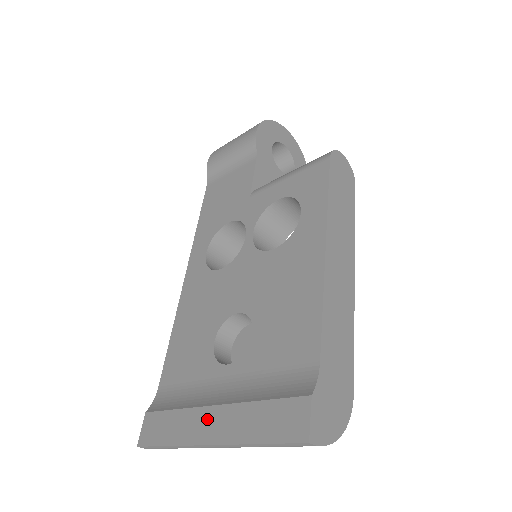
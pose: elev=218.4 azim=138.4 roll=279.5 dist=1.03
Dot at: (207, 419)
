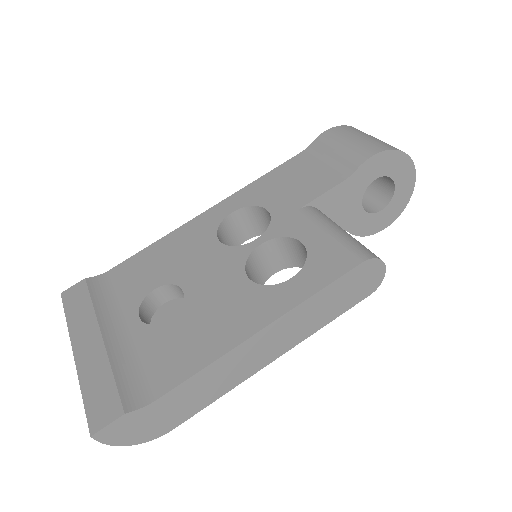
Dot at: (90, 336)
